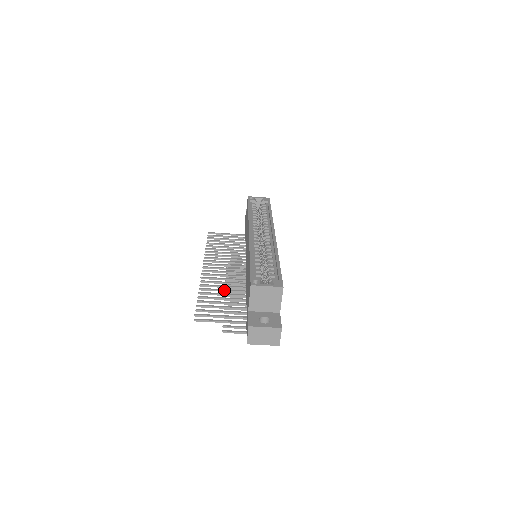
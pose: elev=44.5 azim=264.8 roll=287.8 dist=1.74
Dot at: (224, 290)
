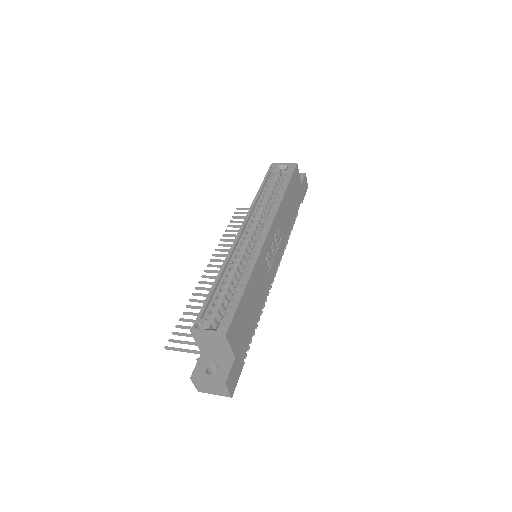
Dot at: occluded
